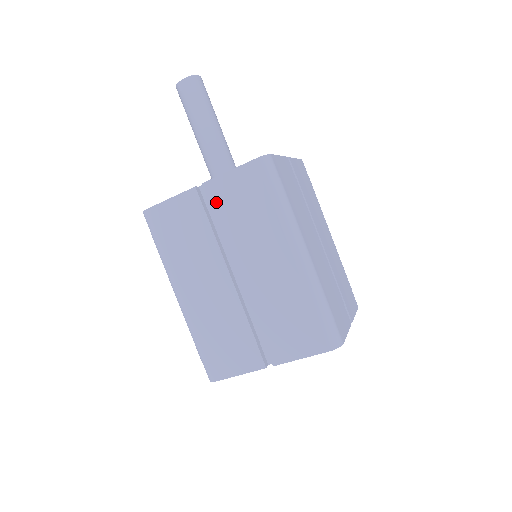
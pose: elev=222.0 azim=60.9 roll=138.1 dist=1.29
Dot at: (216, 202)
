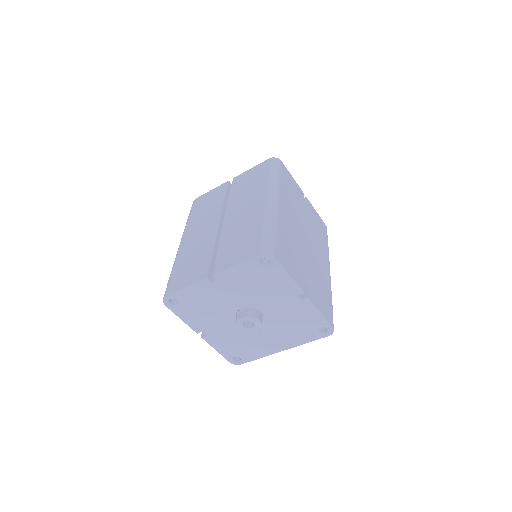
Dot at: (235, 185)
